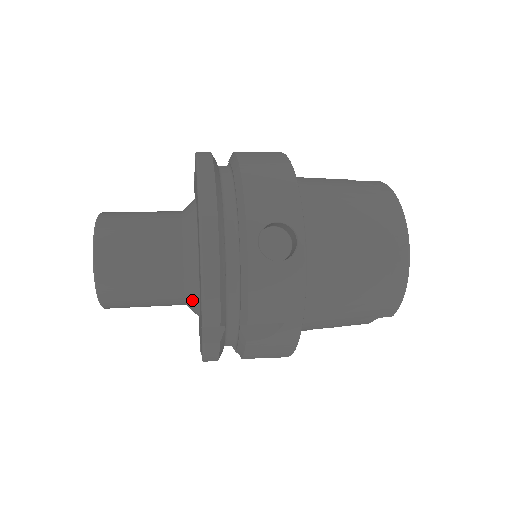
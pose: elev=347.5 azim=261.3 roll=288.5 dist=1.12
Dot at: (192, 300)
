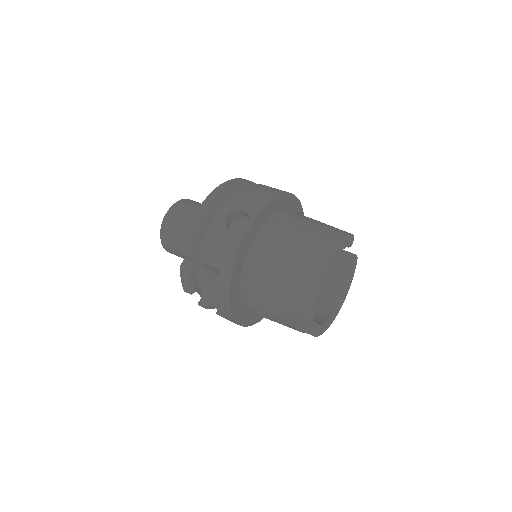
Dot at: occluded
